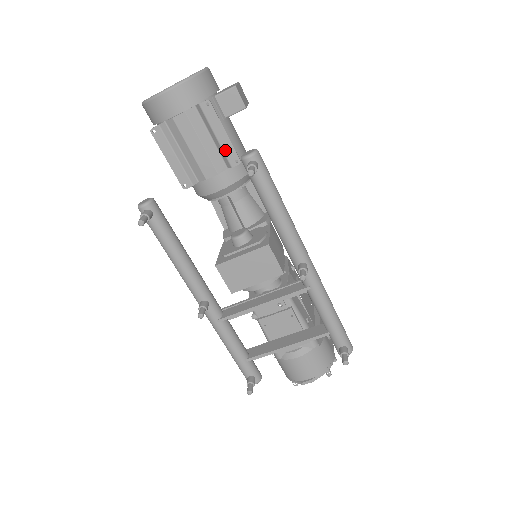
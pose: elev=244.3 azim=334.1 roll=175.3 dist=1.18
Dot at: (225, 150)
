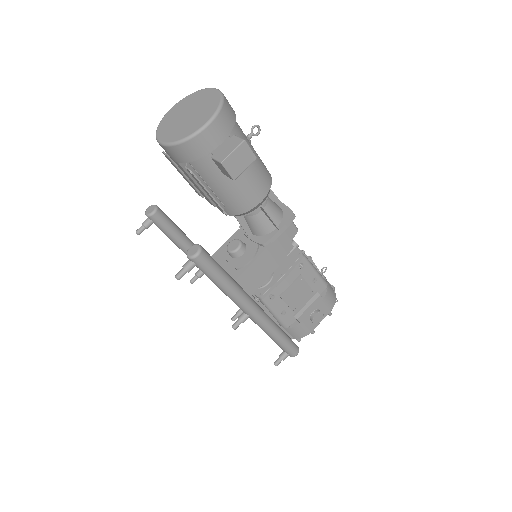
Dot at: (214, 202)
